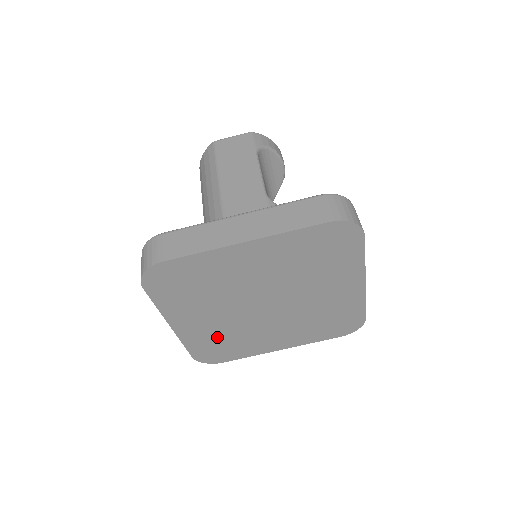
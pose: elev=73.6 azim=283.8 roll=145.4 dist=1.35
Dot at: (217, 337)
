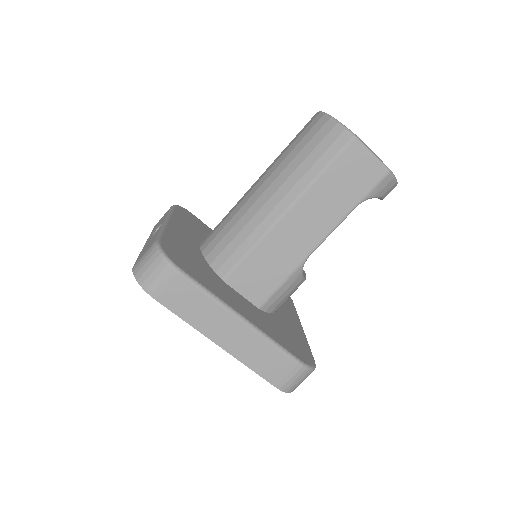
Dot at: occluded
